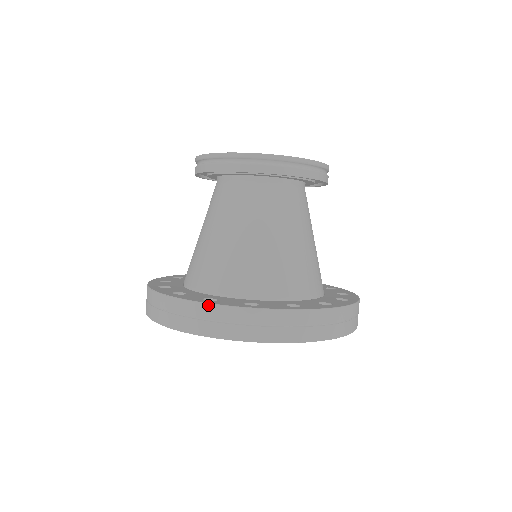
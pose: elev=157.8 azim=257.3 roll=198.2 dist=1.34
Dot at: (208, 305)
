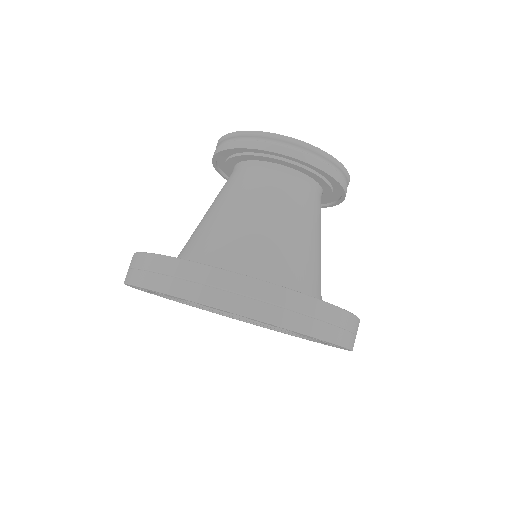
Dot at: (159, 256)
